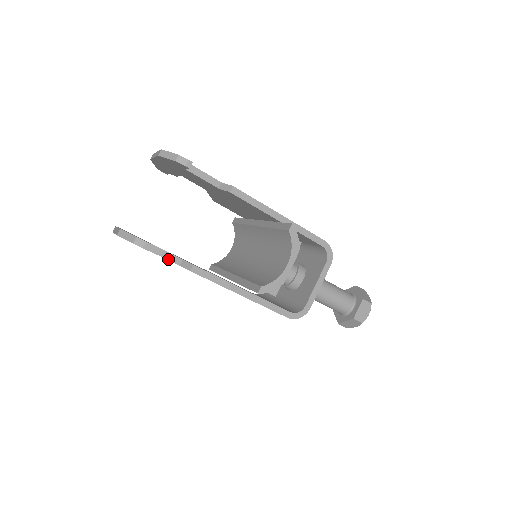
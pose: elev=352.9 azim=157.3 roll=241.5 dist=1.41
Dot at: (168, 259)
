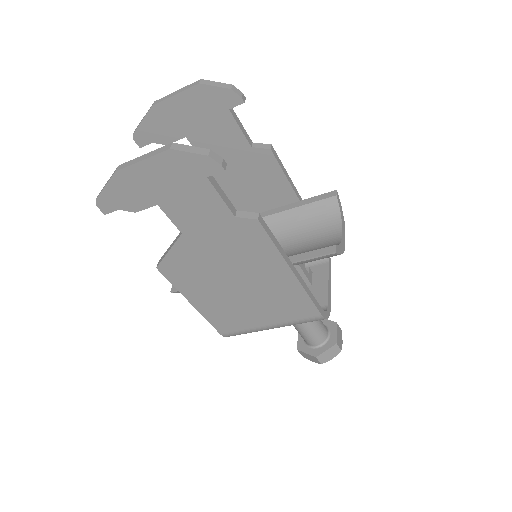
Dot at: (226, 203)
